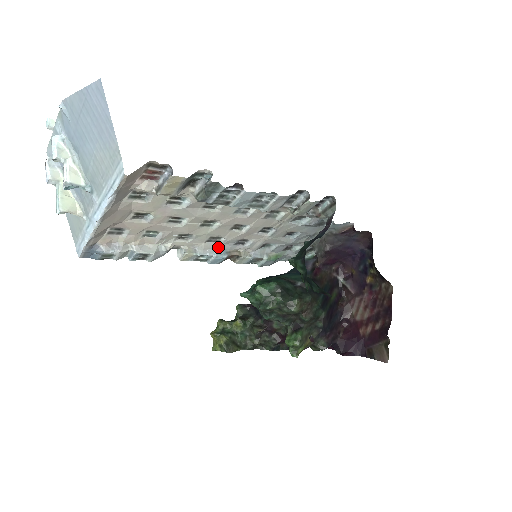
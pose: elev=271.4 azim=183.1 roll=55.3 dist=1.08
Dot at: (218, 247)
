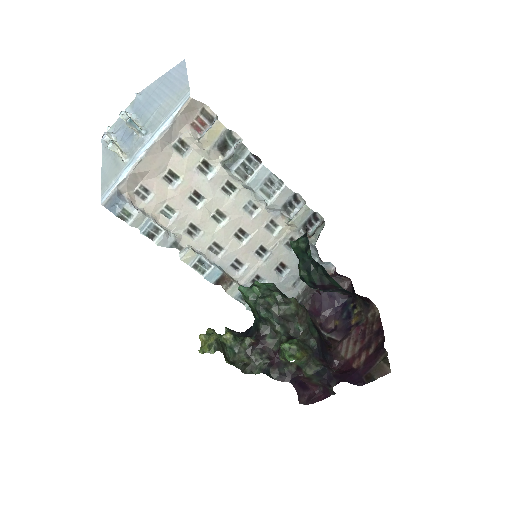
Dot at: (217, 261)
